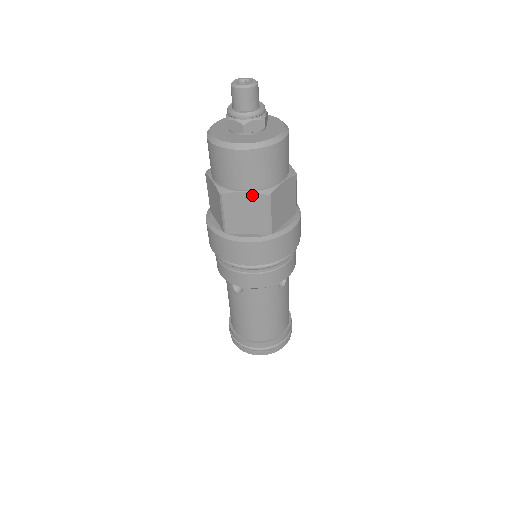
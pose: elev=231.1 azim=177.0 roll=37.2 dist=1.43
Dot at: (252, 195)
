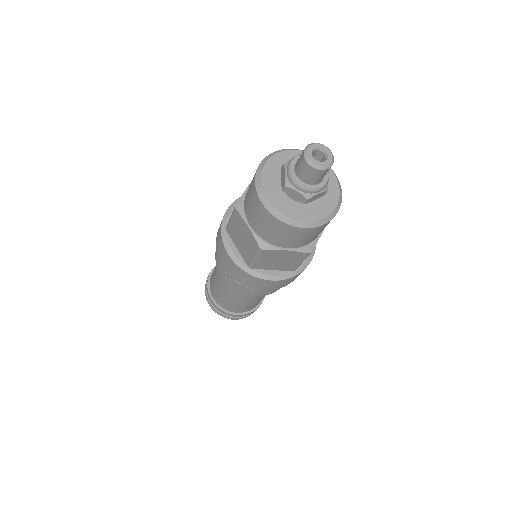
Dot at: (293, 252)
